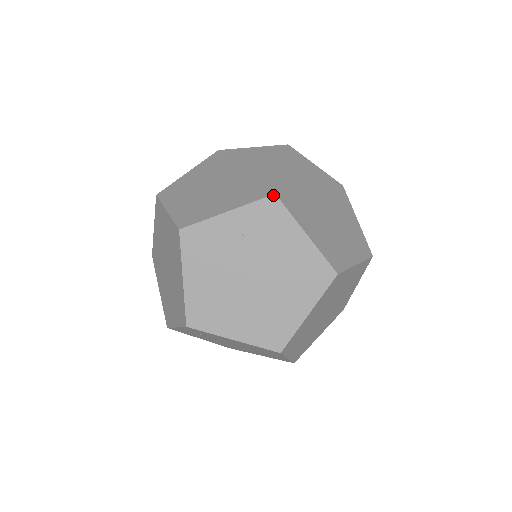
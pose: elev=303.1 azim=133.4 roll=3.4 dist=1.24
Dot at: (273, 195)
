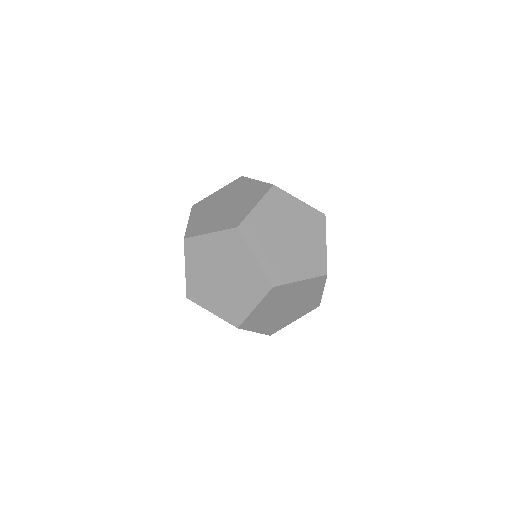
Dot at: (273, 186)
